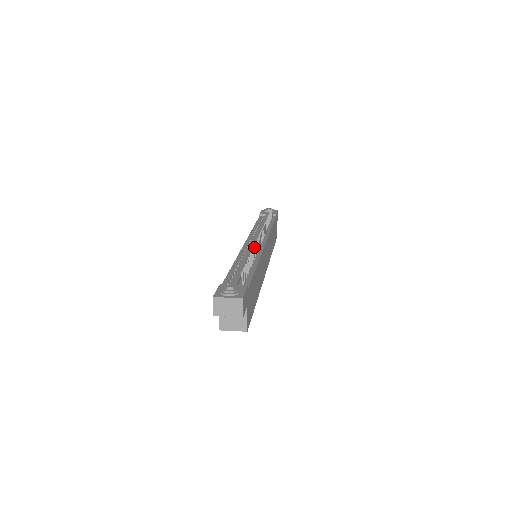
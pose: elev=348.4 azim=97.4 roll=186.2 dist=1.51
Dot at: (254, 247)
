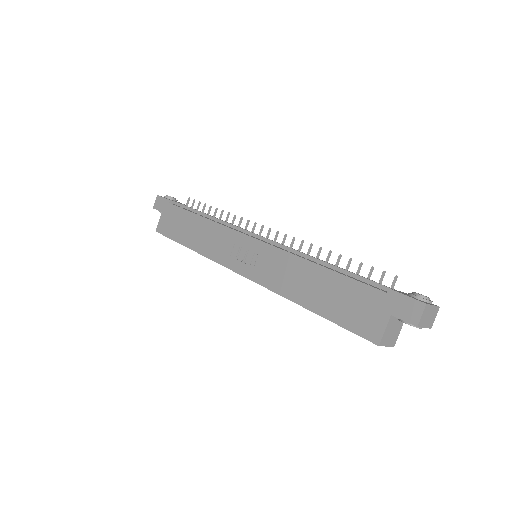
Dot at: (311, 246)
